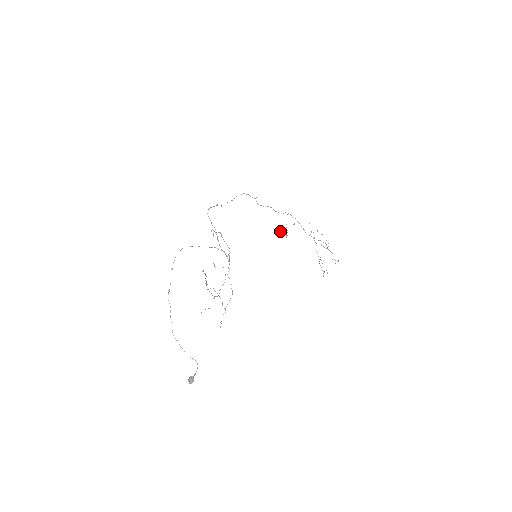
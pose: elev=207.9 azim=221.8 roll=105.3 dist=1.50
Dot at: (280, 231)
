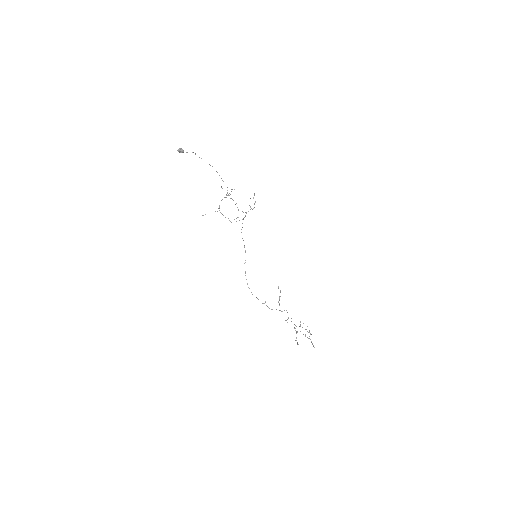
Dot at: (278, 287)
